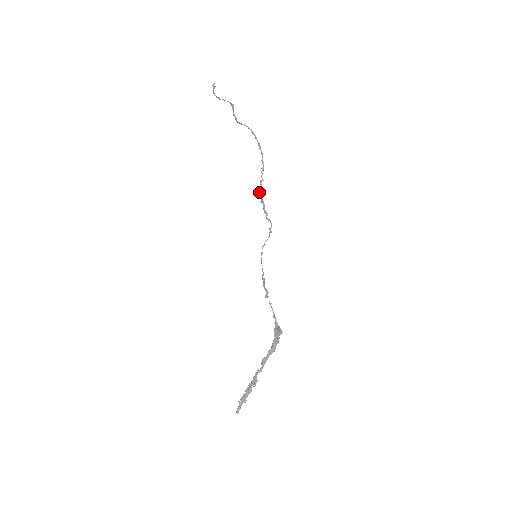
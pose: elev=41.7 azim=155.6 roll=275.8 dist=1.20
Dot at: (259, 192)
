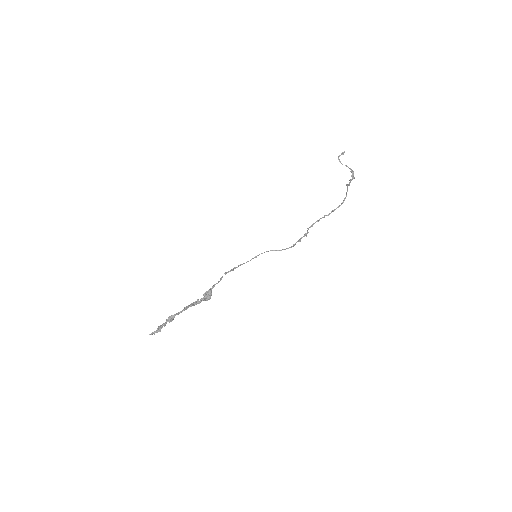
Dot at: (309, 227)
